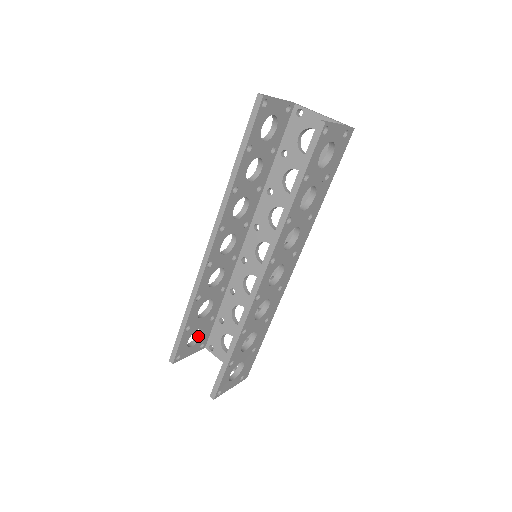
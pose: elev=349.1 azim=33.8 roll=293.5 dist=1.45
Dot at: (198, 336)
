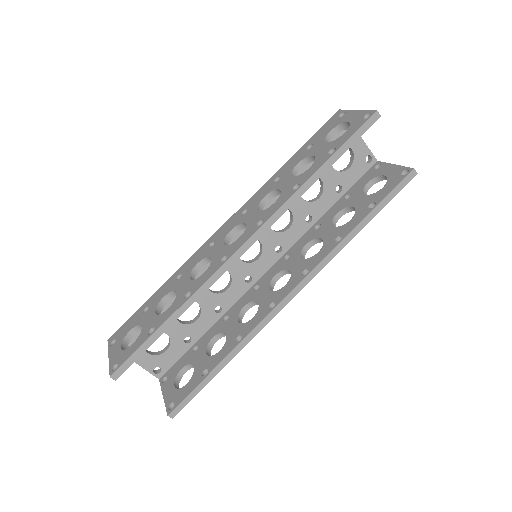
Dot at: (128, 336)
